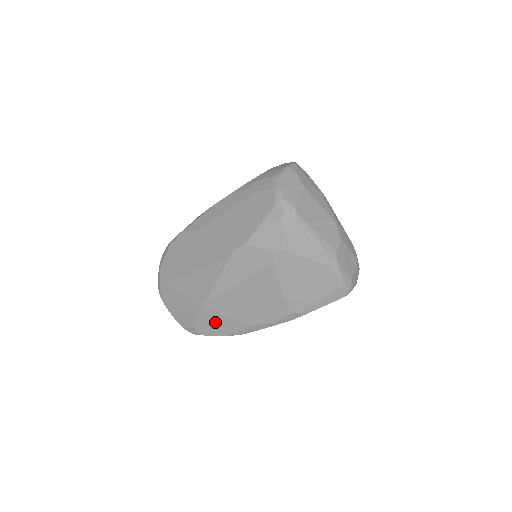
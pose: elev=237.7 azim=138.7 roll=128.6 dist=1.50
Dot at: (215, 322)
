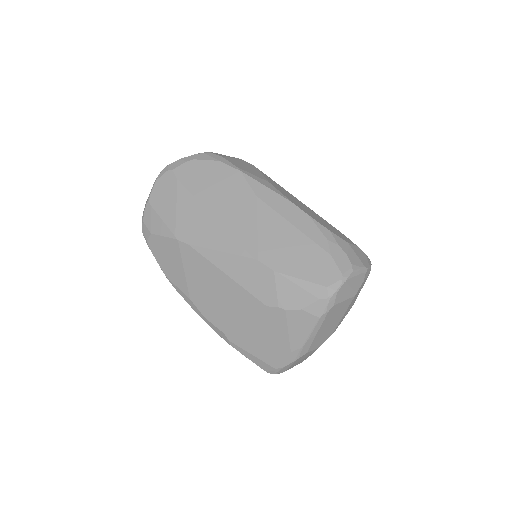
Dot at: (171, 257)
